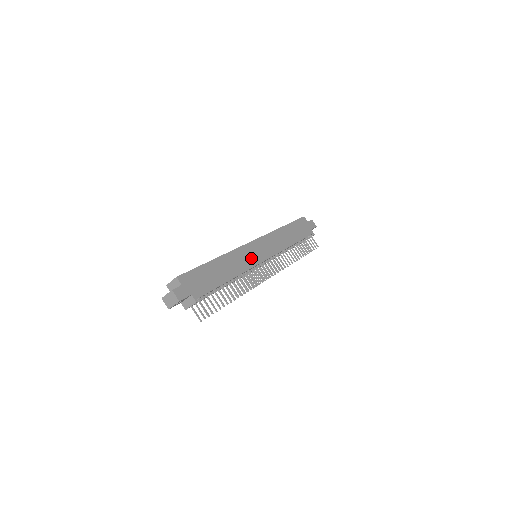
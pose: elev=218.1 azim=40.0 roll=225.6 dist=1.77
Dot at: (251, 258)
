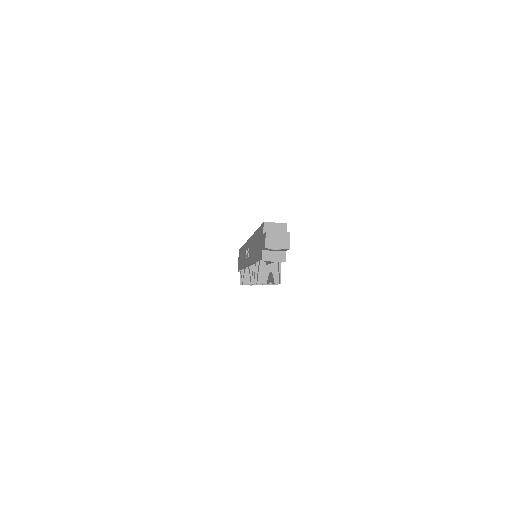
Dot at: occluded
